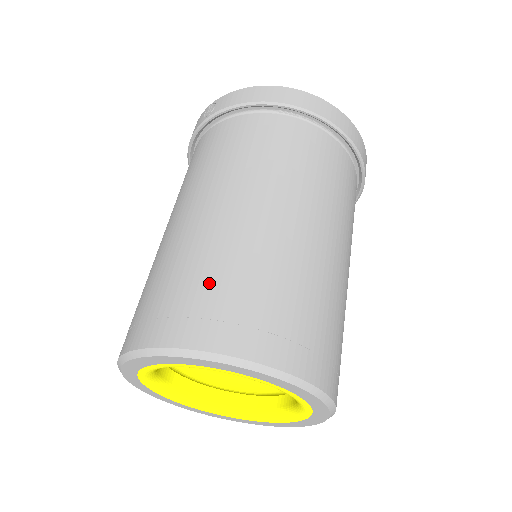
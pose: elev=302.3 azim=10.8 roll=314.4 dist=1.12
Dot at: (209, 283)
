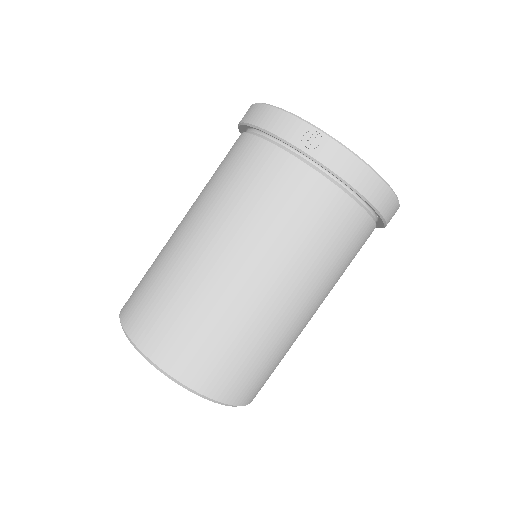
Dot at: (234, 353)
